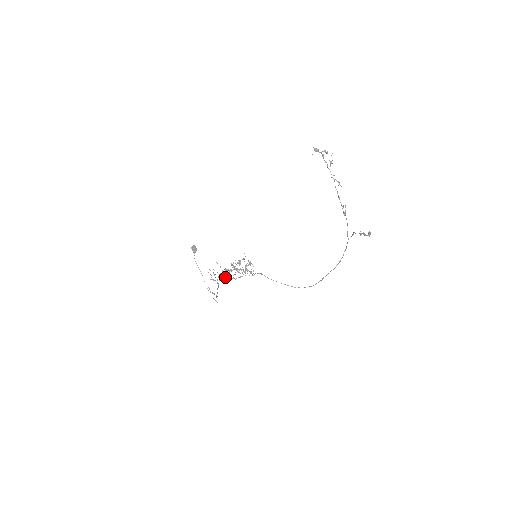
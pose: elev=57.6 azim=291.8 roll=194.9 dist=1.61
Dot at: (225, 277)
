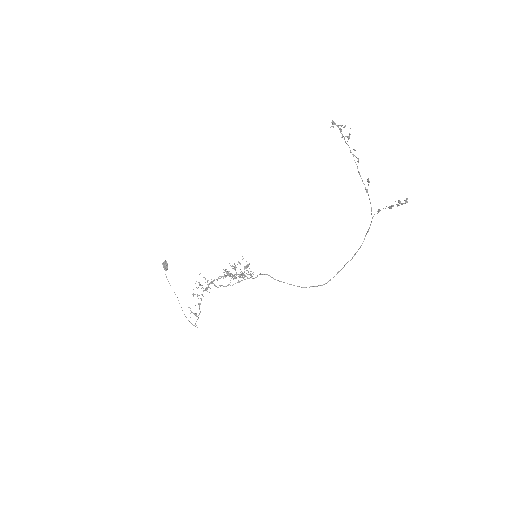
Dot at: occluded
